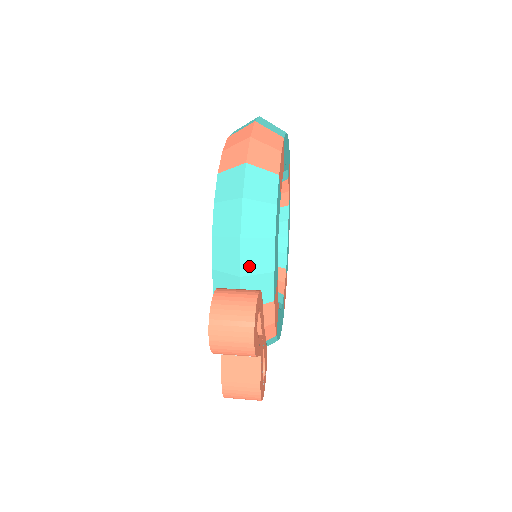
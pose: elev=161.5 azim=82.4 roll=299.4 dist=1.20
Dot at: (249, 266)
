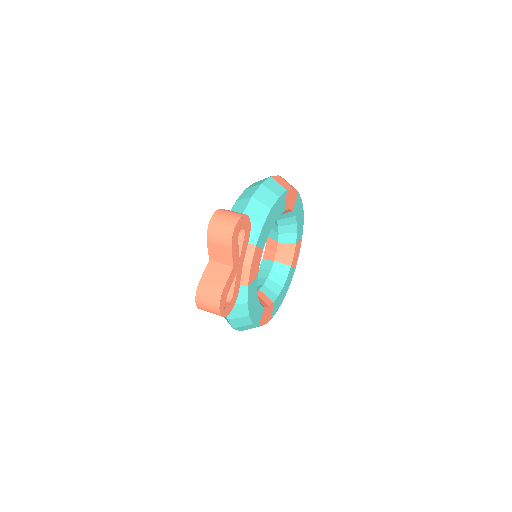
Dot at: (250, 213)
